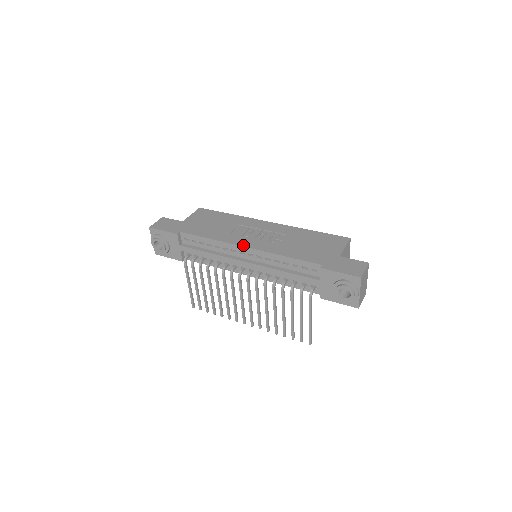
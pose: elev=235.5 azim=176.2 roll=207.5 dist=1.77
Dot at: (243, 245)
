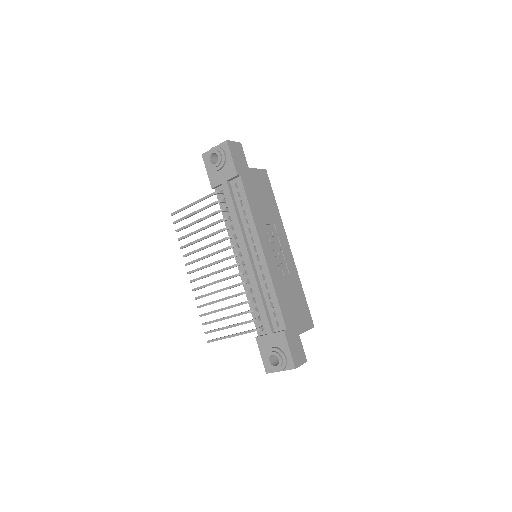
Dot at: (263, 247)
